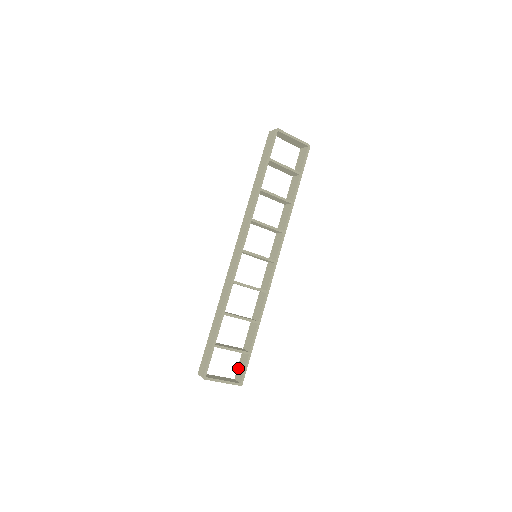
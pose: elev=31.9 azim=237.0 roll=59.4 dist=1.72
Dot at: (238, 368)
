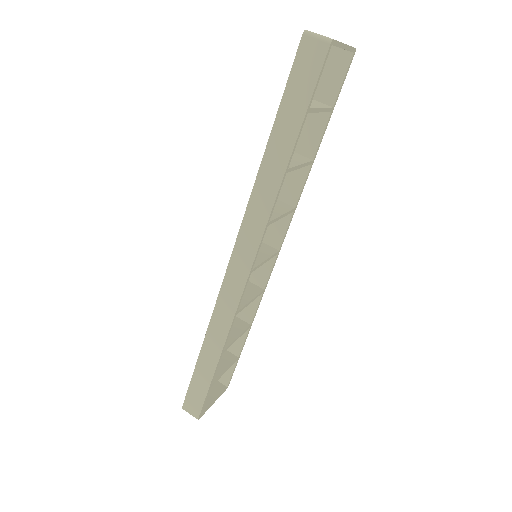
Dot at: occluded
